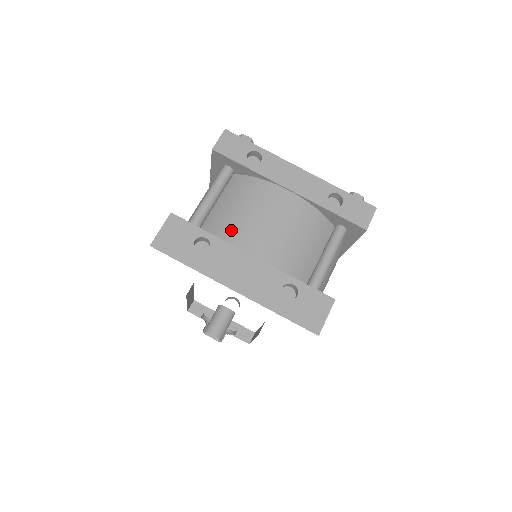
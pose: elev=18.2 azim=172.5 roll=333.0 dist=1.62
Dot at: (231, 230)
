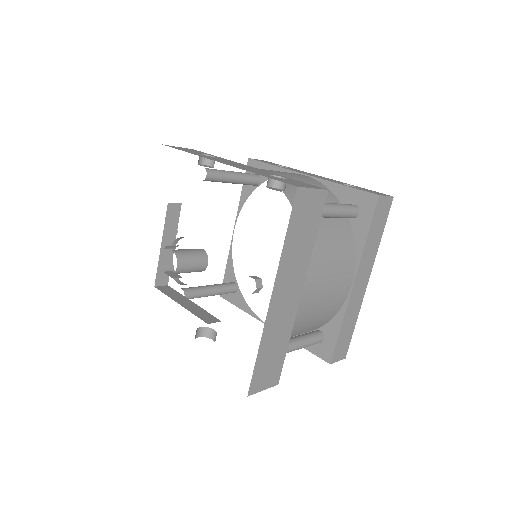
Dot at: occluded
